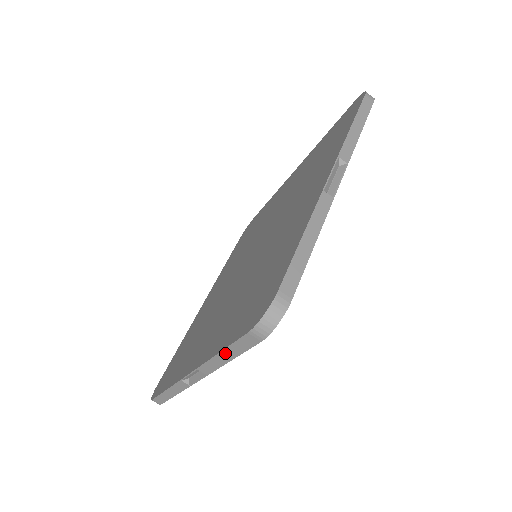
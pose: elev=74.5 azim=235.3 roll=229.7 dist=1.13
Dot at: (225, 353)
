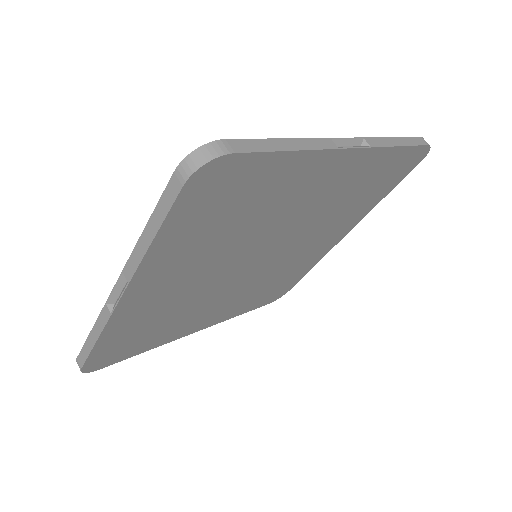
Dot at: (150, 226)
